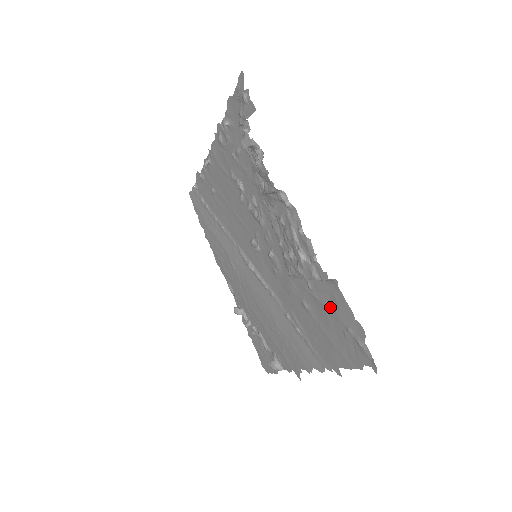
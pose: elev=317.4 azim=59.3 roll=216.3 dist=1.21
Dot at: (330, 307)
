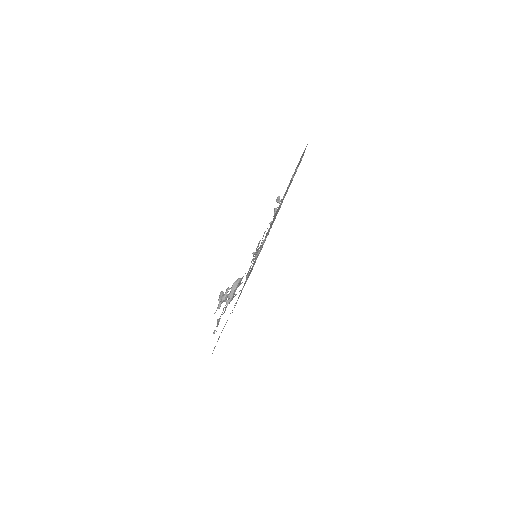
Dot at: occluded
